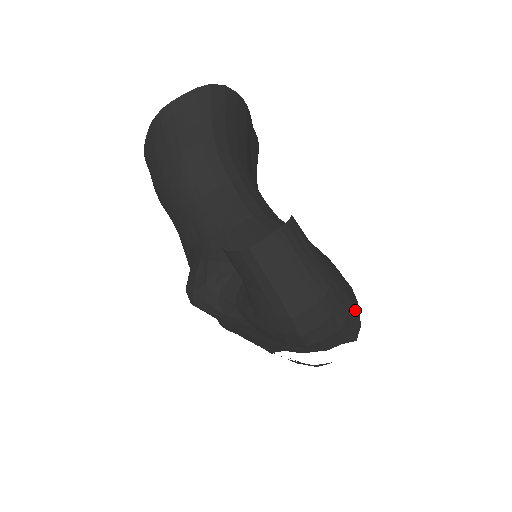
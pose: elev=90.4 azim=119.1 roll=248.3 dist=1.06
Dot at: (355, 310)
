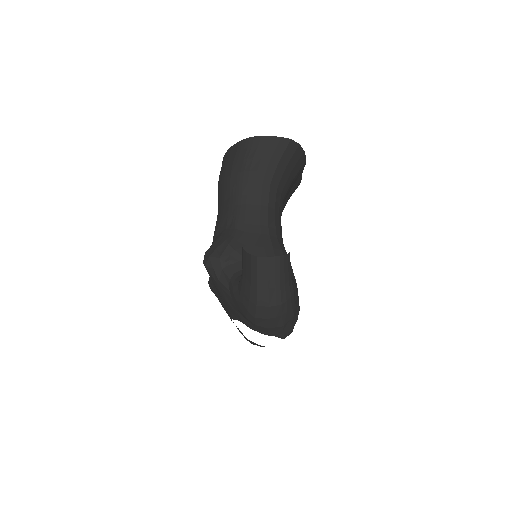
Dot at: (293, 322)
